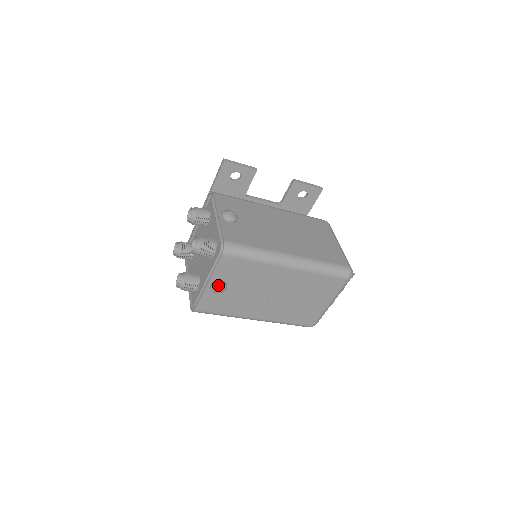
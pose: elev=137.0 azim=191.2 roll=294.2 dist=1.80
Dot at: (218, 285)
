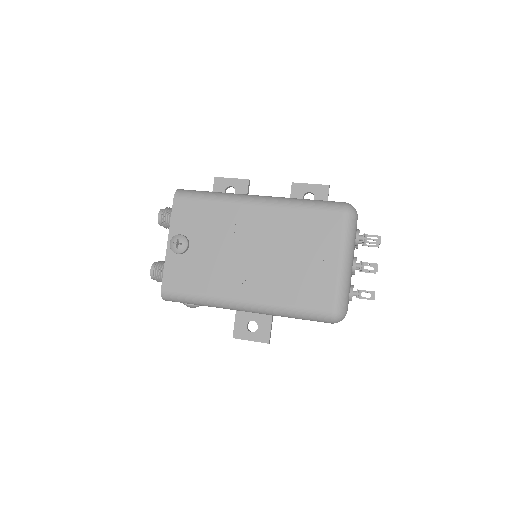
Dot at: (176, 238)
